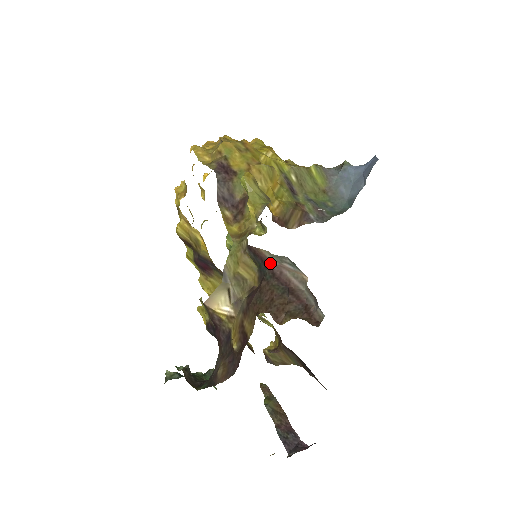
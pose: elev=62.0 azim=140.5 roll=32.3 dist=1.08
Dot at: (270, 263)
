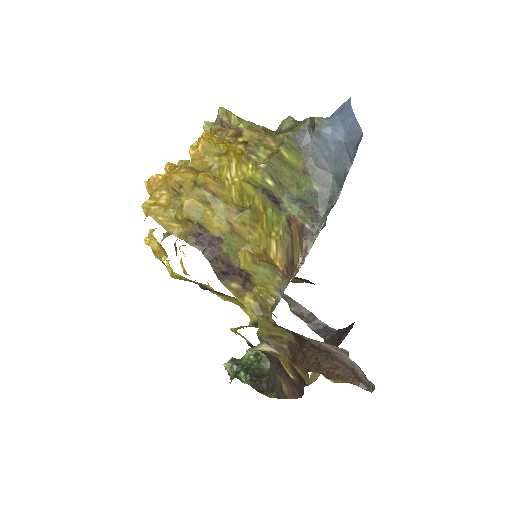
Dot at: (307, 340)
